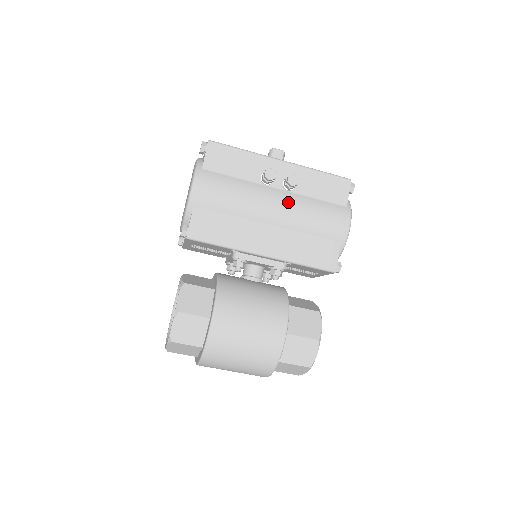
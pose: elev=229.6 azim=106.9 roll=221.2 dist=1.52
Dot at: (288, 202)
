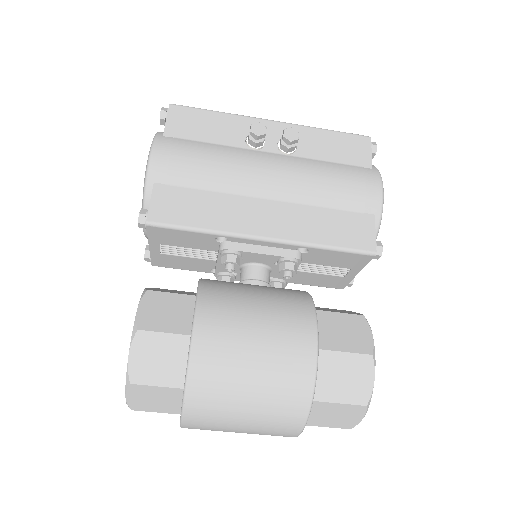
Dot at: (289, 166)
